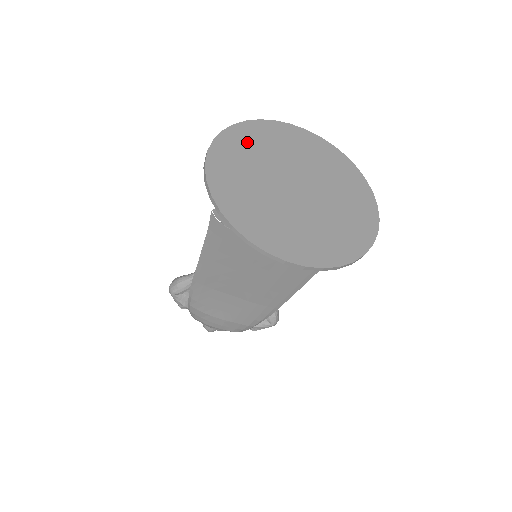
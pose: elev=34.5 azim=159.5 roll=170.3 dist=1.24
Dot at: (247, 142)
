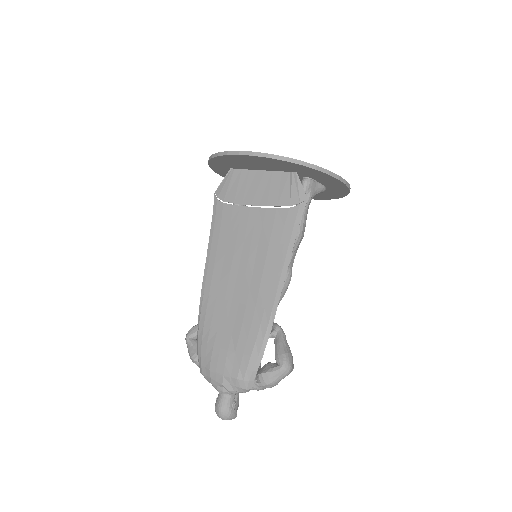
Dot at: occluded
